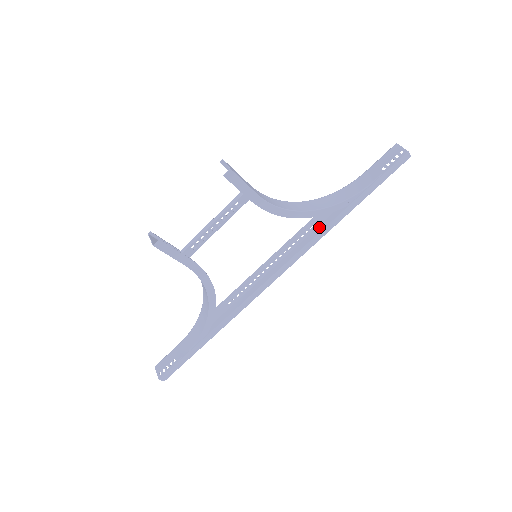
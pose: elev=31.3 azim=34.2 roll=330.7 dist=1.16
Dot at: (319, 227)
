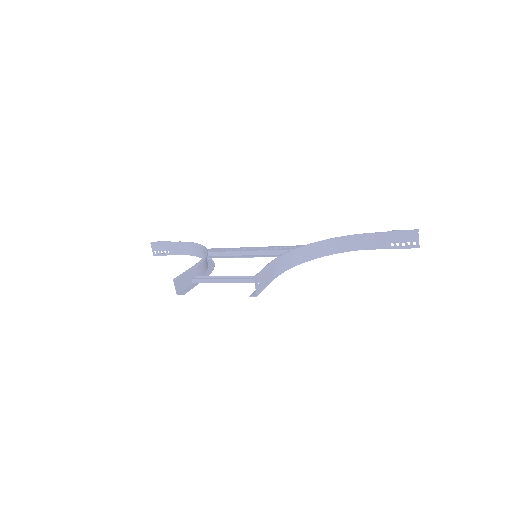
Dot at: occluded
